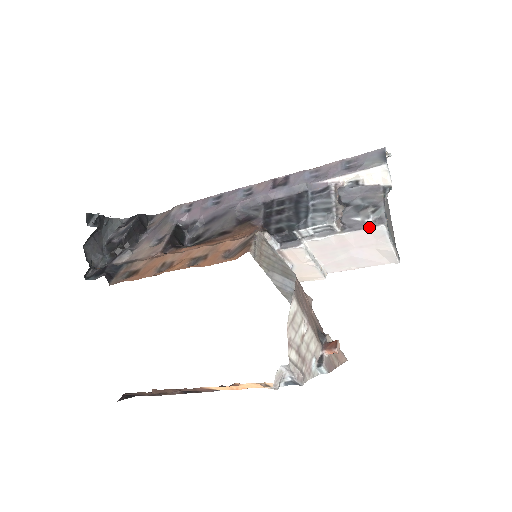
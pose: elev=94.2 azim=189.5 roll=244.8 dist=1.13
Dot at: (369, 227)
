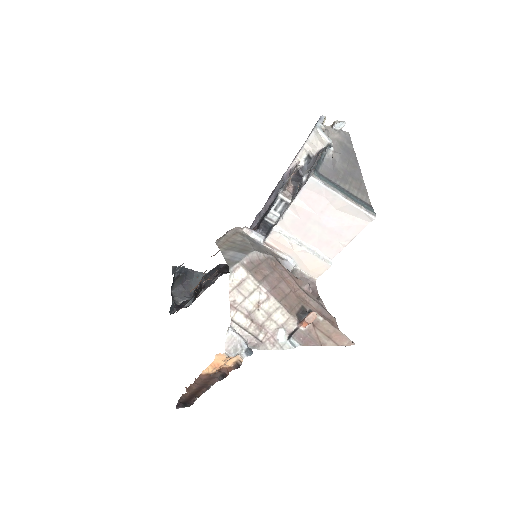
Dot at: (304, 185)
